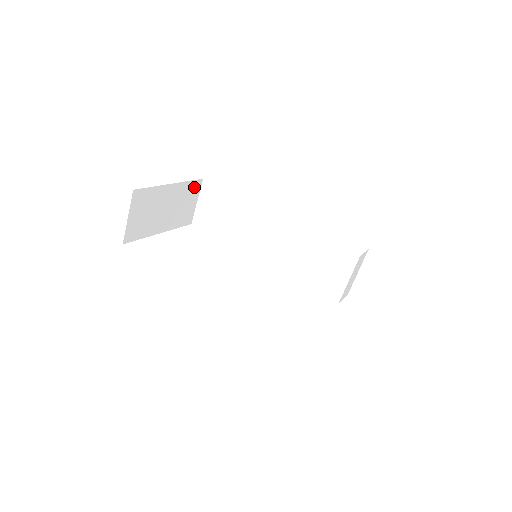
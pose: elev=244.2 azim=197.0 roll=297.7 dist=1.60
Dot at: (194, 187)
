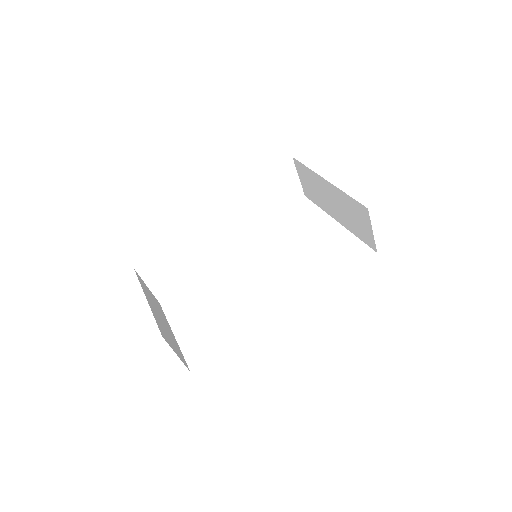
Dot at: occluded
